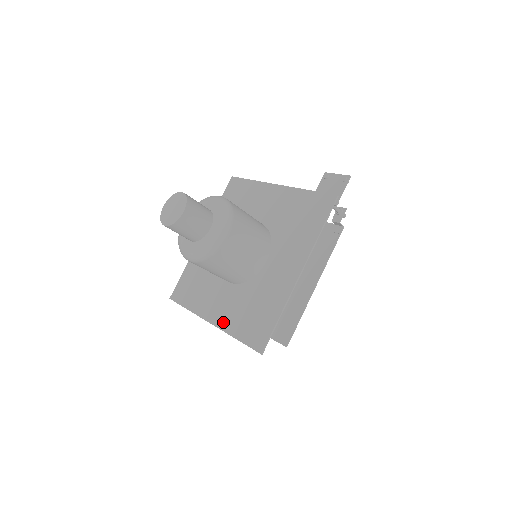
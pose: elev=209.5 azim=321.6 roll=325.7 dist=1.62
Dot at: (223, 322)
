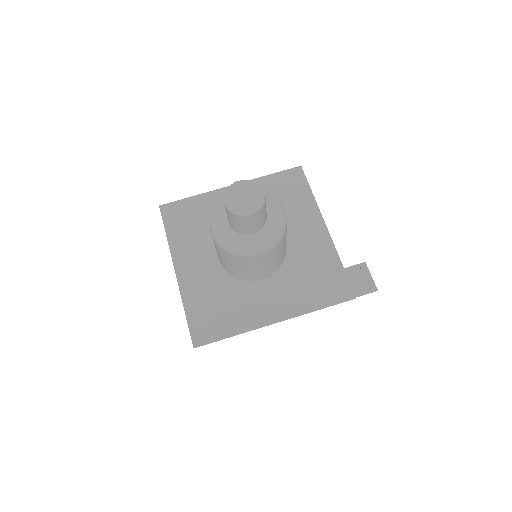
Dot at: (186, 285)
